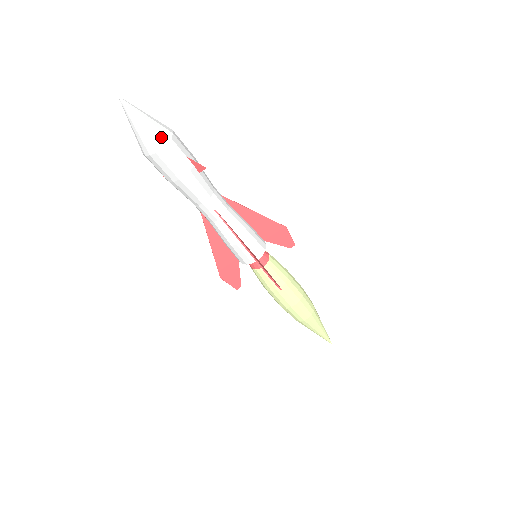
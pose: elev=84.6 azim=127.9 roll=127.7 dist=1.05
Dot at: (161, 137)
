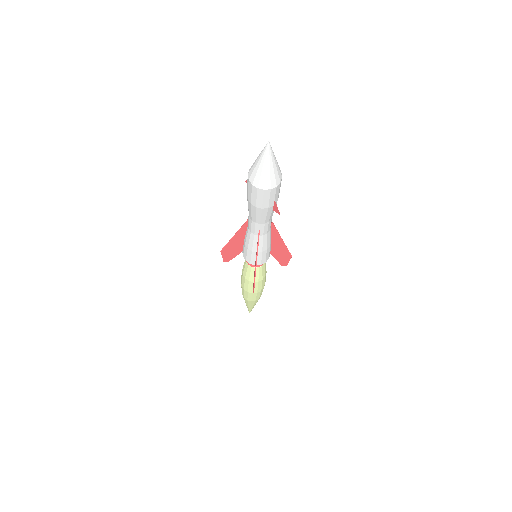
Dot at: (271, 183)
